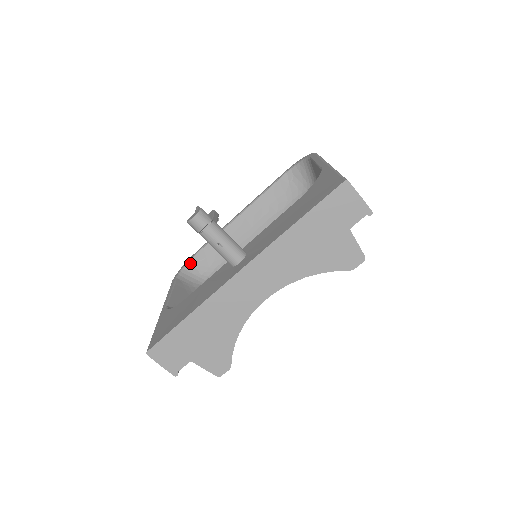
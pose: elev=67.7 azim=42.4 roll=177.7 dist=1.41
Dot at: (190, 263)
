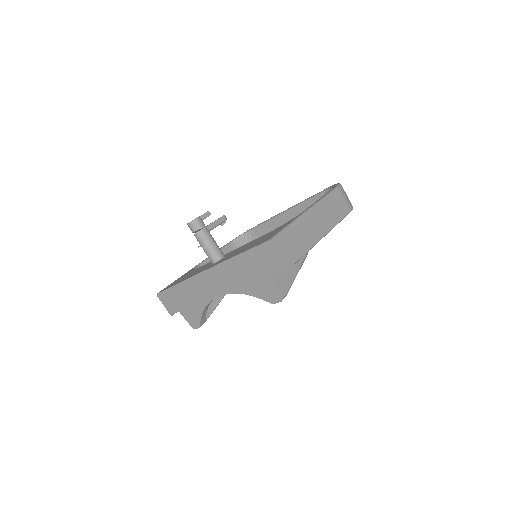
Dot at: (246, 234)
